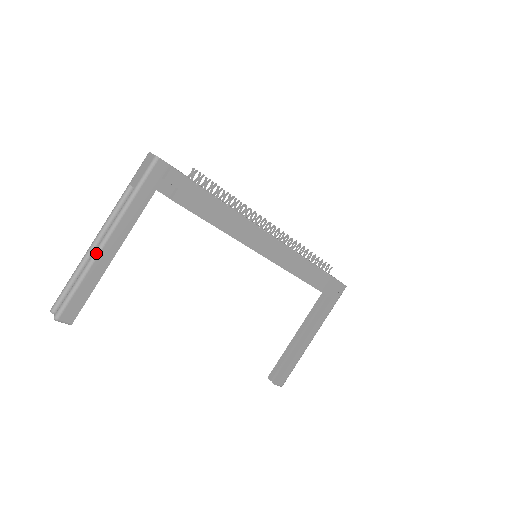
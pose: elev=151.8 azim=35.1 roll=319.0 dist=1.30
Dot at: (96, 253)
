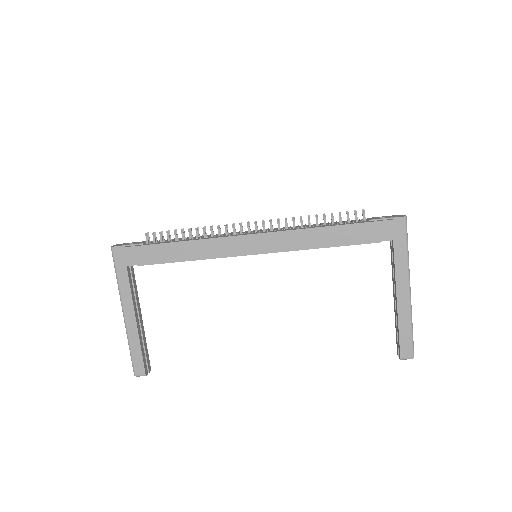
Dot at: (125, 325)
